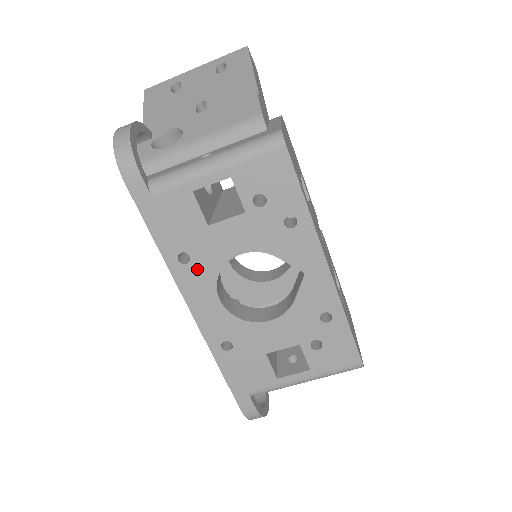
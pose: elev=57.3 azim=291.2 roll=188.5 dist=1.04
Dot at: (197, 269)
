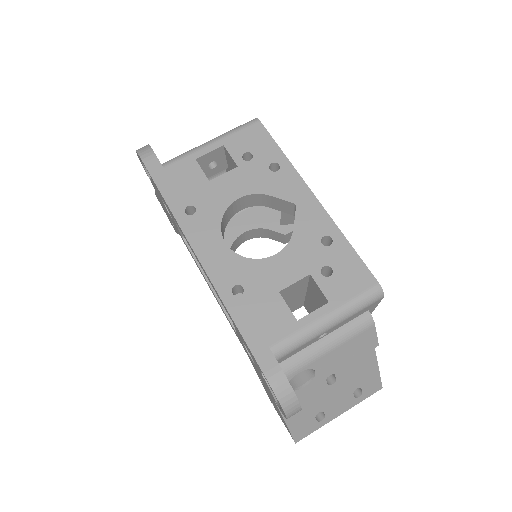
Dot at: (202, 218)
